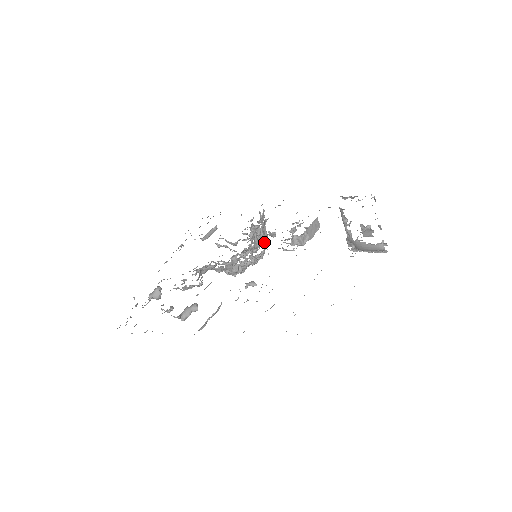
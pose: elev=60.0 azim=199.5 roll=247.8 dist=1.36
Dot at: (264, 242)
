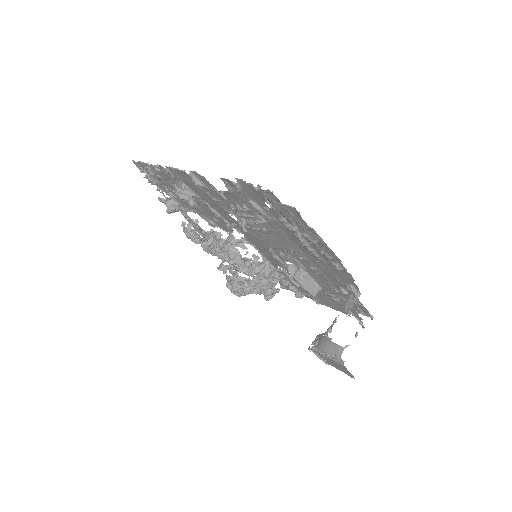
Dot at: (260, 285)
